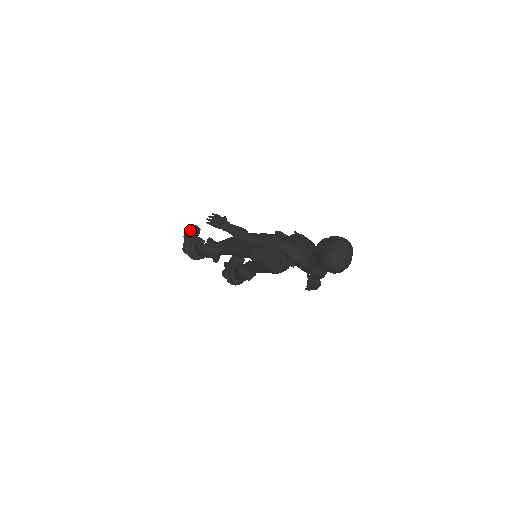
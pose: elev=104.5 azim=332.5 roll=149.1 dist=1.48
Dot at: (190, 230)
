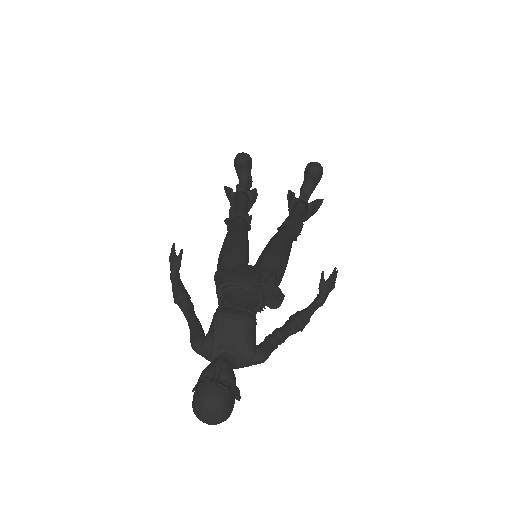
Dot at: (235, 166)
